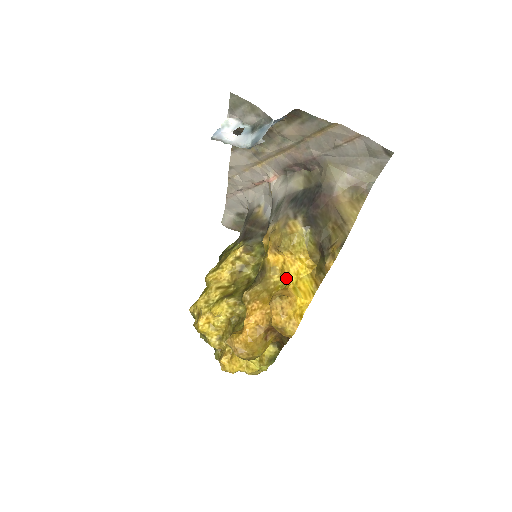
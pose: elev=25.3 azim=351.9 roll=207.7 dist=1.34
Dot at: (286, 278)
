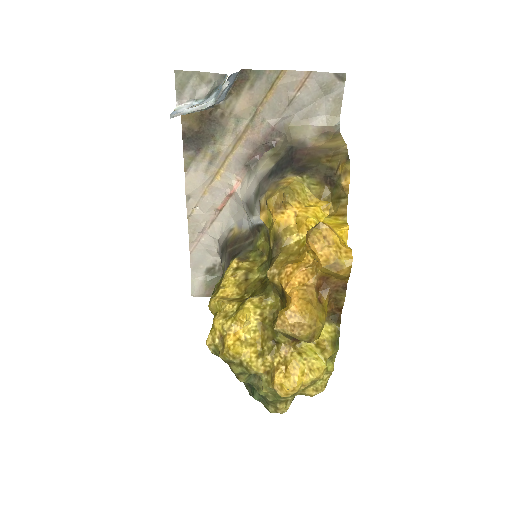
Dot at: (307, 226)
